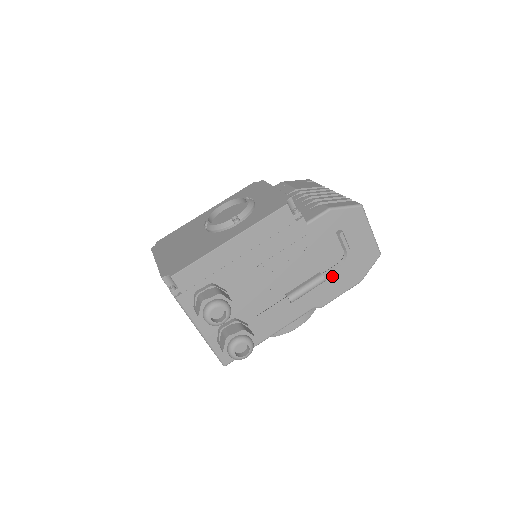
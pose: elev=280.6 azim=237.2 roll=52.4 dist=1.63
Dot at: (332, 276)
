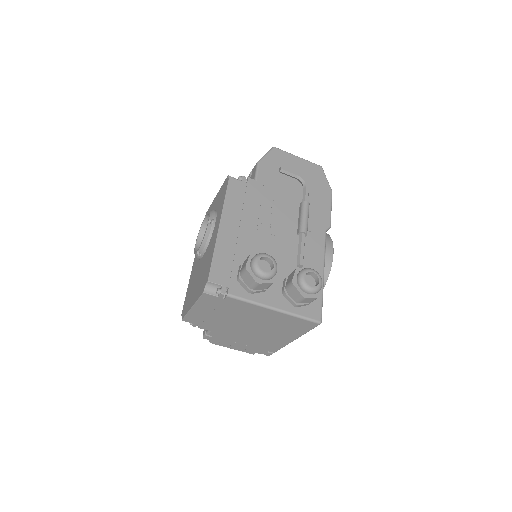
Dot at: (310, 201)
